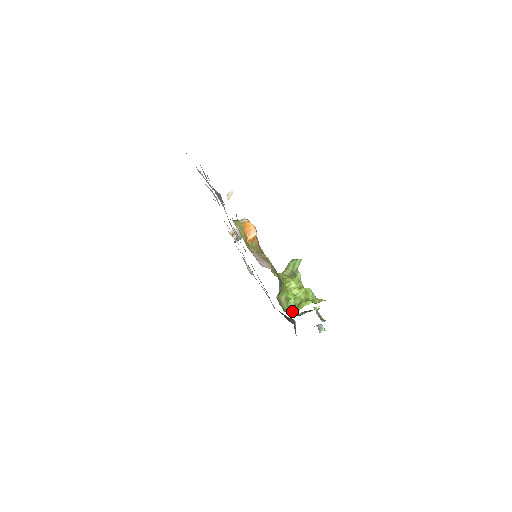
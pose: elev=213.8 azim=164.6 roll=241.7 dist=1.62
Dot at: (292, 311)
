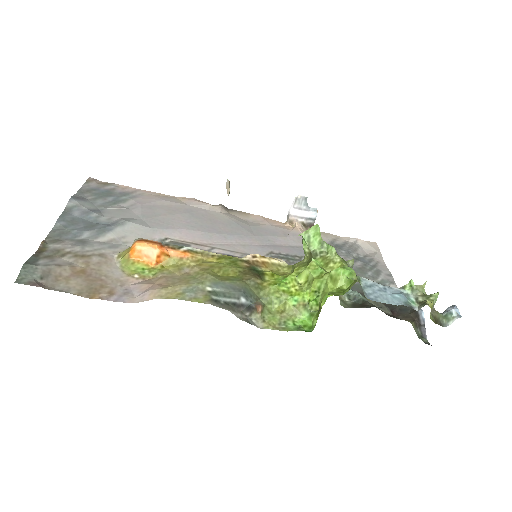
Dot at: (316, 321)
